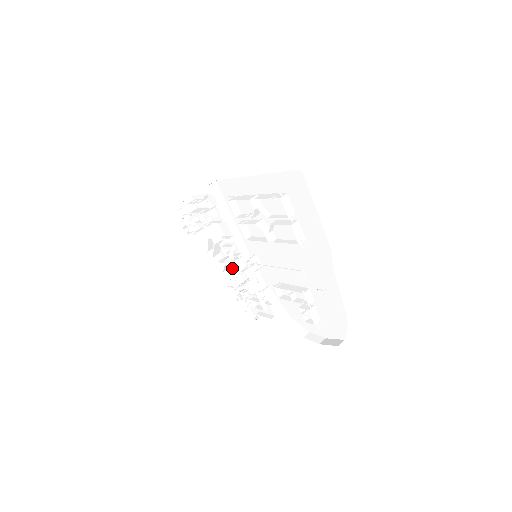
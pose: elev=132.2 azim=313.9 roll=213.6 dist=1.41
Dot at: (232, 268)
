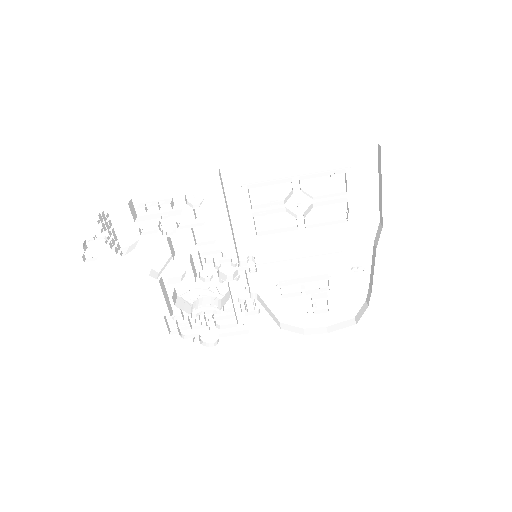
Dot at: (174, 291)
